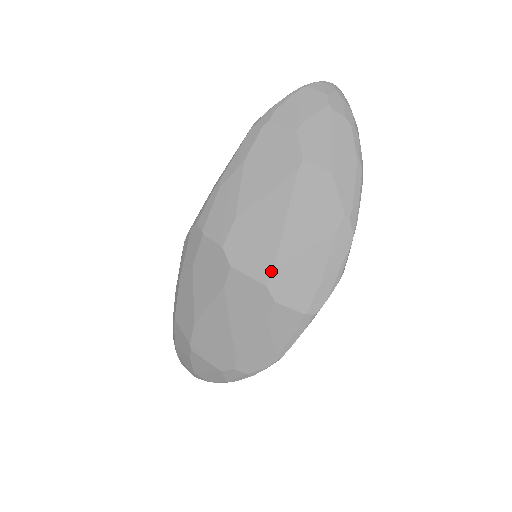
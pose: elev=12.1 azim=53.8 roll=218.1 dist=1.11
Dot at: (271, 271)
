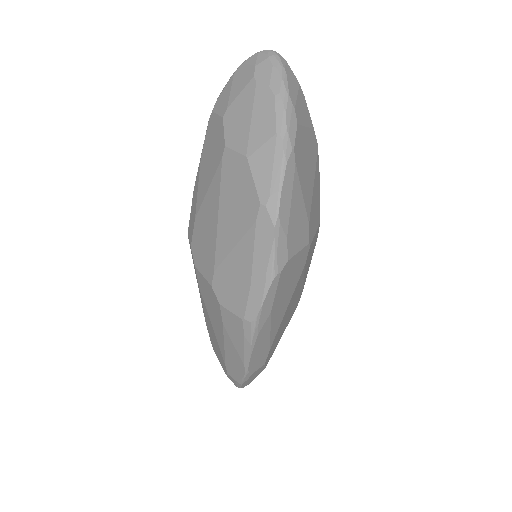
Dot at: (213, 271)
